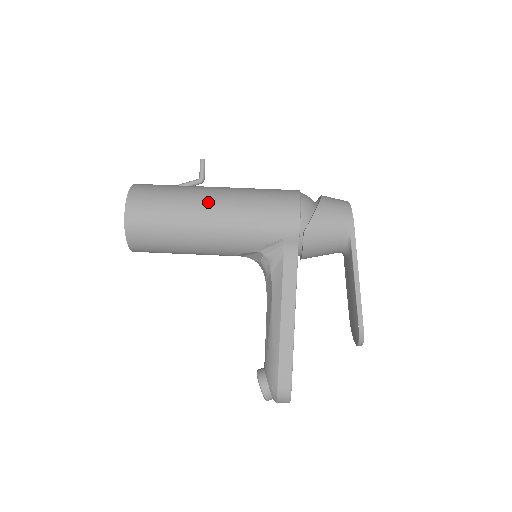
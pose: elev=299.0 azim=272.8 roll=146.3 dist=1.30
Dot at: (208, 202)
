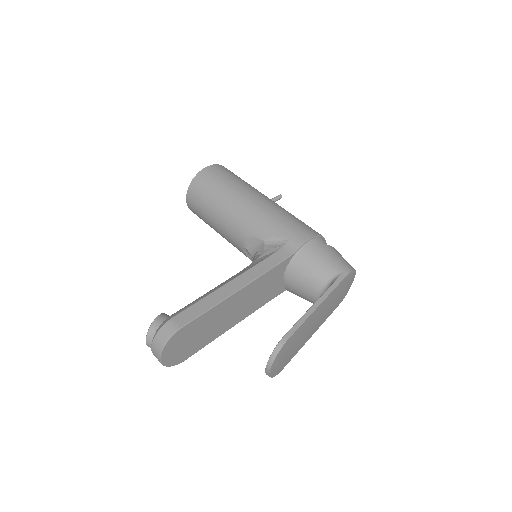
Dot at: (263, 195)
